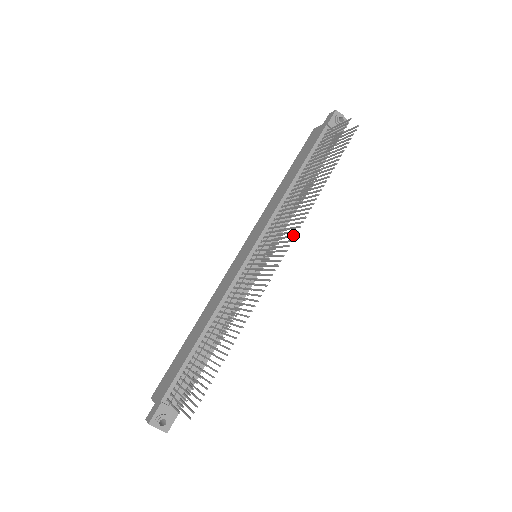
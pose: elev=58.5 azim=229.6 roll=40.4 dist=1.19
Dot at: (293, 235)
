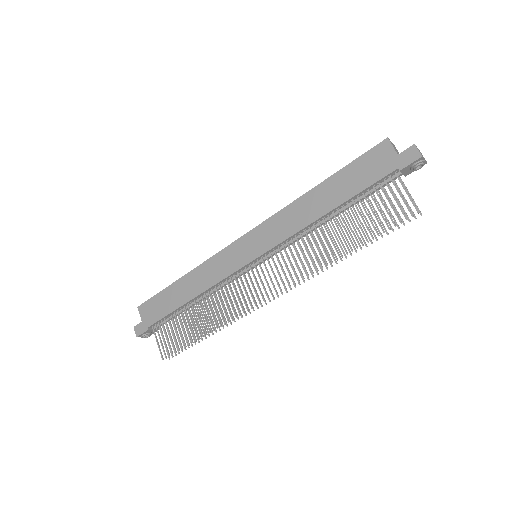
Dot at: occluded
